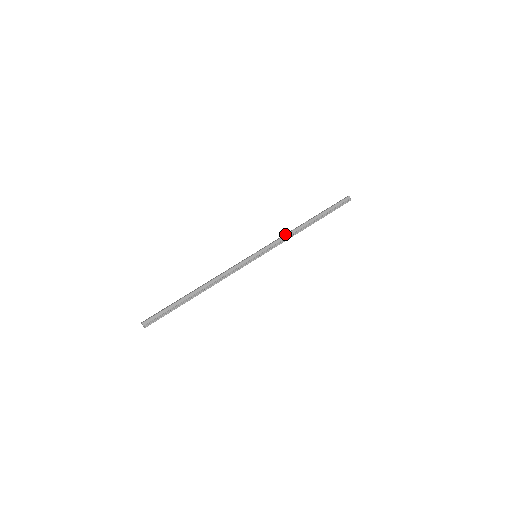
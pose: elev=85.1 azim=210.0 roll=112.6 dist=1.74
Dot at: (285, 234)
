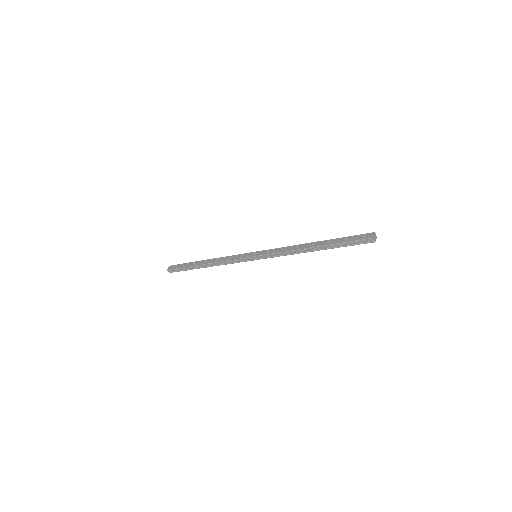
Dot at: (287, 249)
